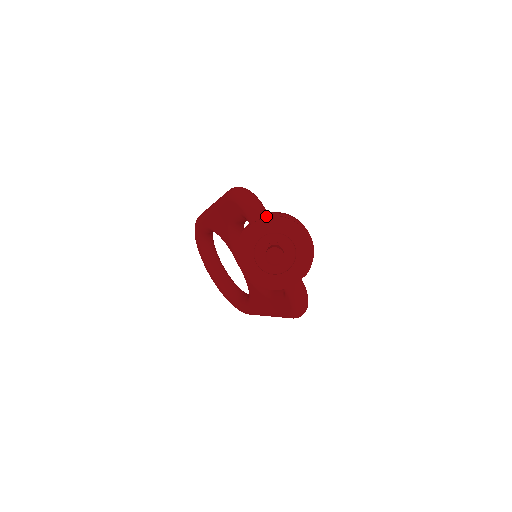
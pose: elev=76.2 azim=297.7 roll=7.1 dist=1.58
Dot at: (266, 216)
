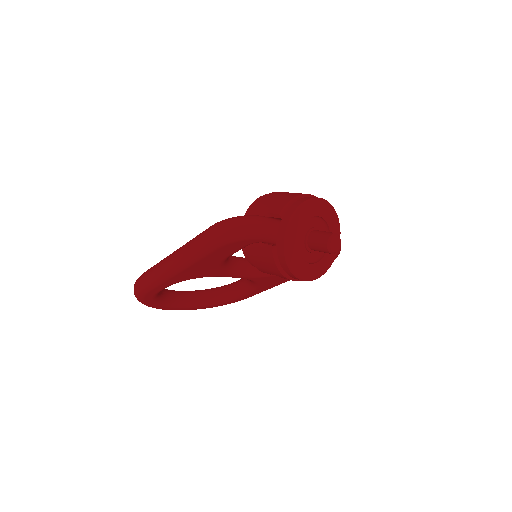
Dot at: (275, 221)
